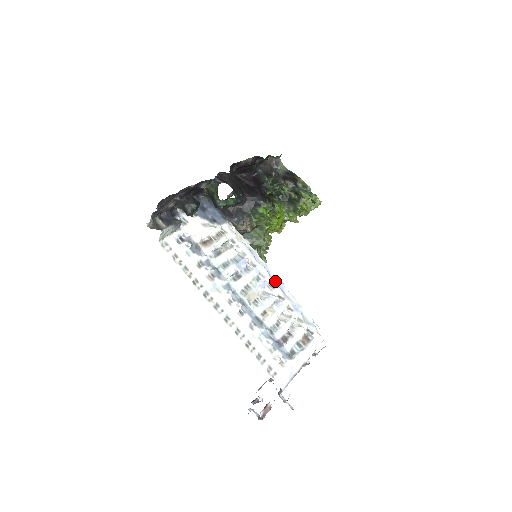
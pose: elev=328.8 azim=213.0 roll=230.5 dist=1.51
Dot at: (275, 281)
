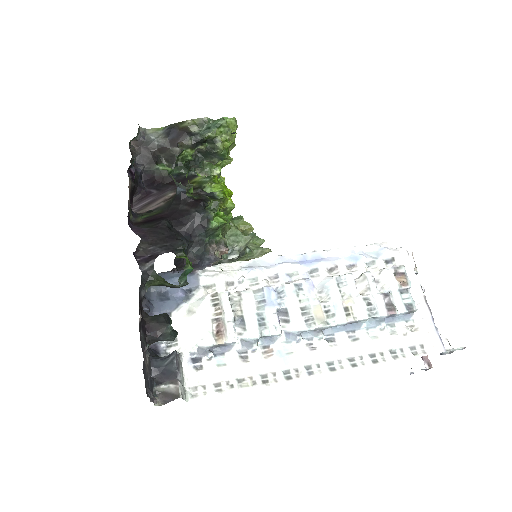
Dot at: (307, 260)
